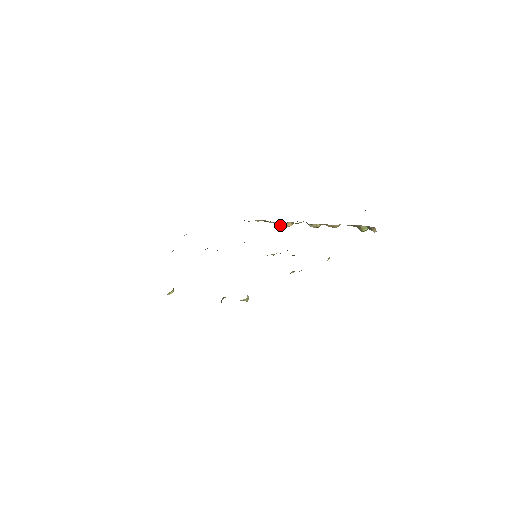
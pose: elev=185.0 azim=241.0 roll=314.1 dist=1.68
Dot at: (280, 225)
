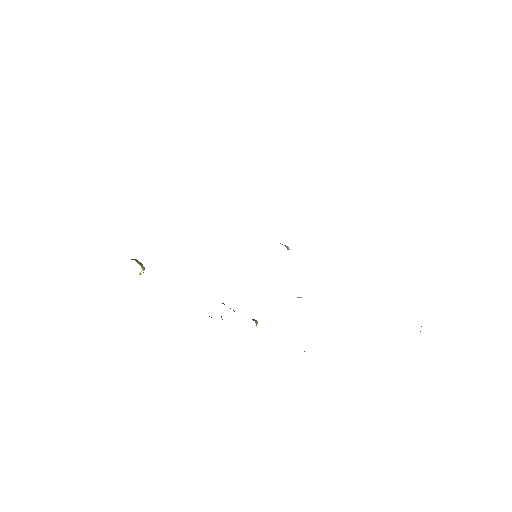
Dot at: occluded
